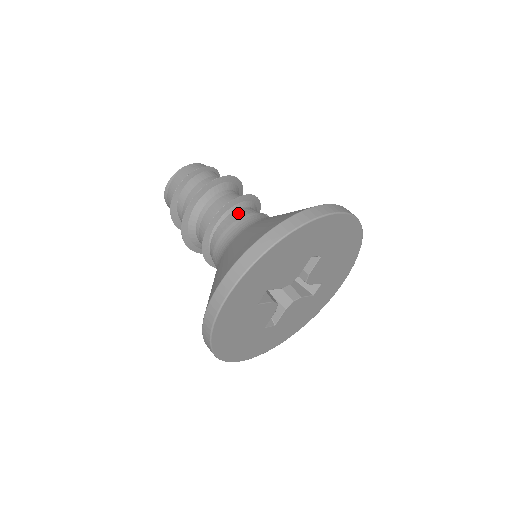
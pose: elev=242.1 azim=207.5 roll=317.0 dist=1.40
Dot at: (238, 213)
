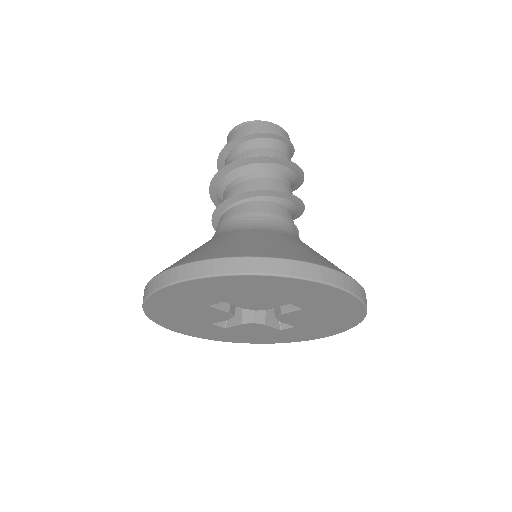
Dot at: (267, 206)
